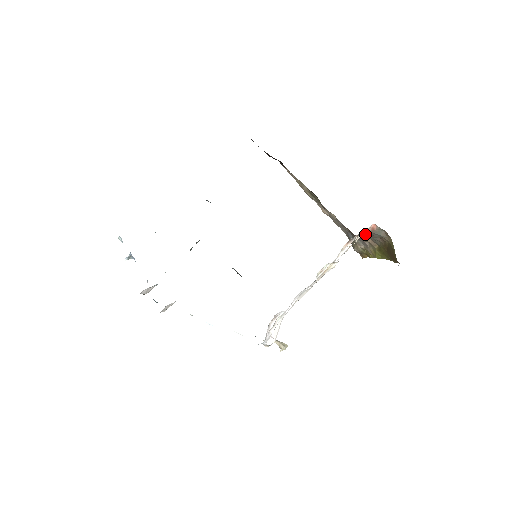
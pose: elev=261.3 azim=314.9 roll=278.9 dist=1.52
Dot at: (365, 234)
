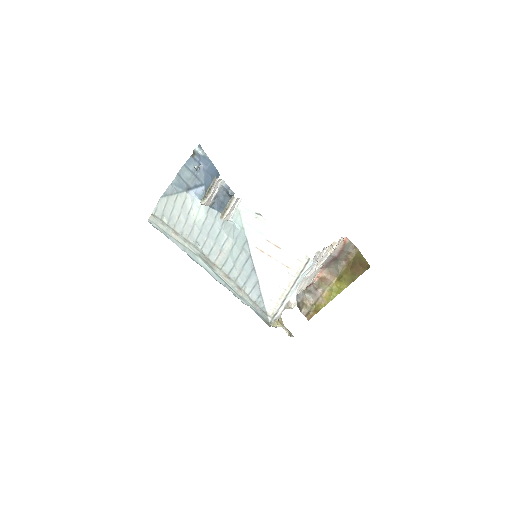
Dot at: (339, 248)
